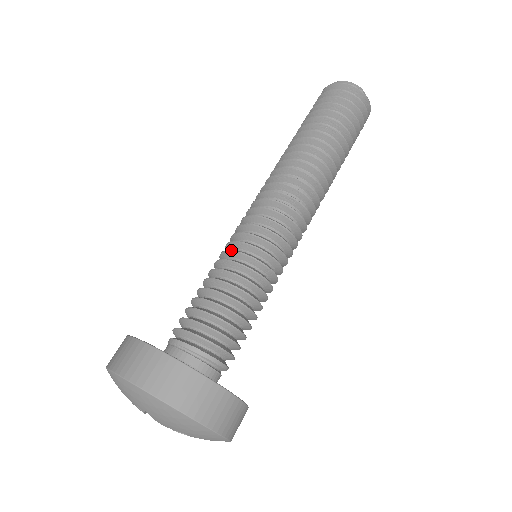
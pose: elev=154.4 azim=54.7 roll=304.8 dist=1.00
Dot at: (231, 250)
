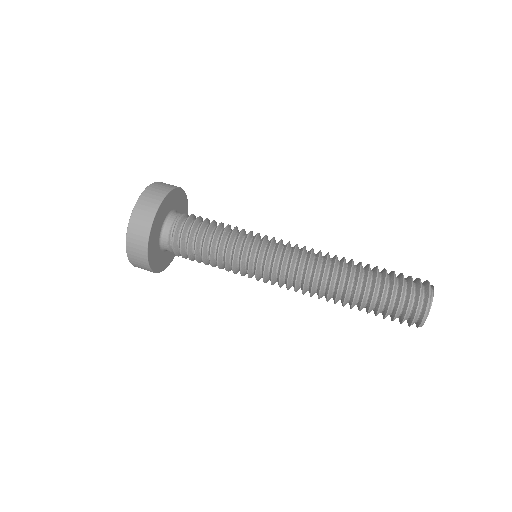
Dot at: occluded
